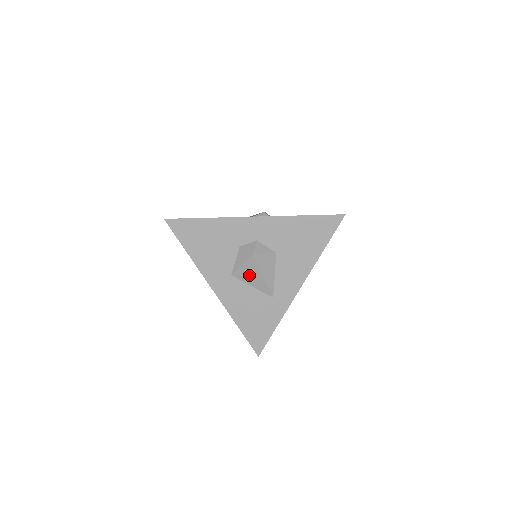
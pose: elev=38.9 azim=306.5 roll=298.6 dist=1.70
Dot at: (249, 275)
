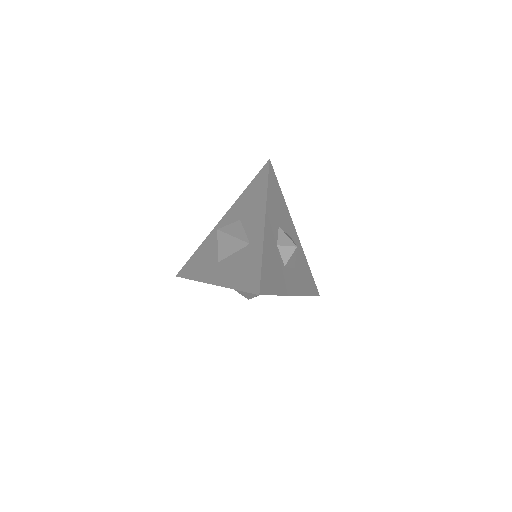
Dot at: (226, 247)
